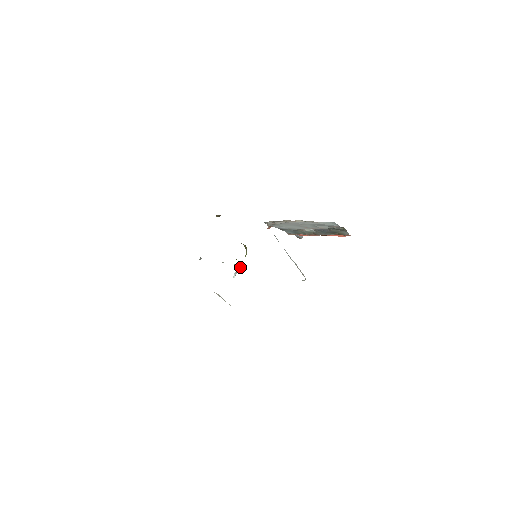
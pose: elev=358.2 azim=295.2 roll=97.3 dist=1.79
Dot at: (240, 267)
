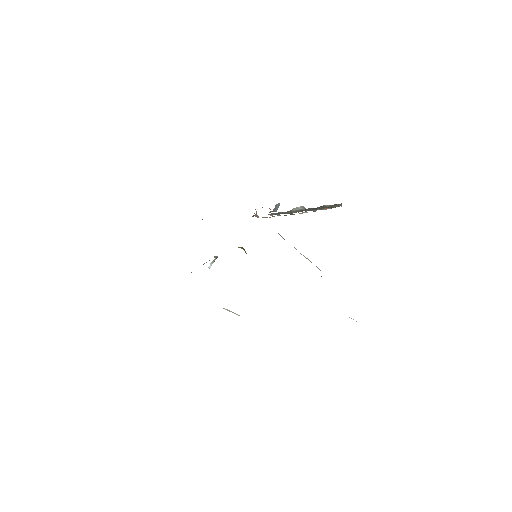
Dot at: (217, 257)
